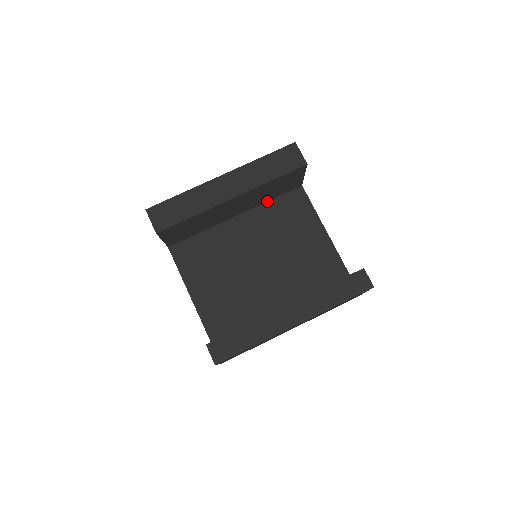
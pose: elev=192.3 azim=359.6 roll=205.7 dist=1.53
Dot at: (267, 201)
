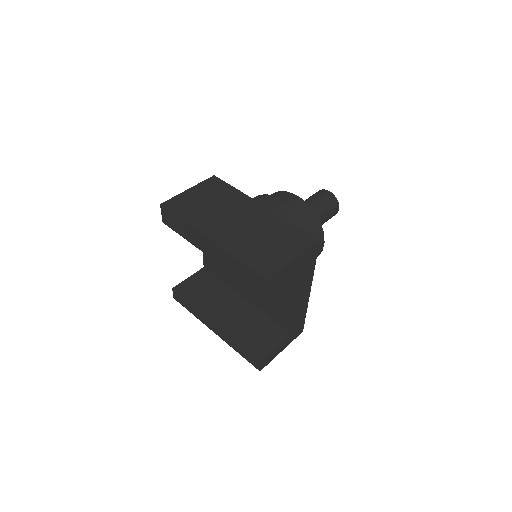
Dot at: occluded
